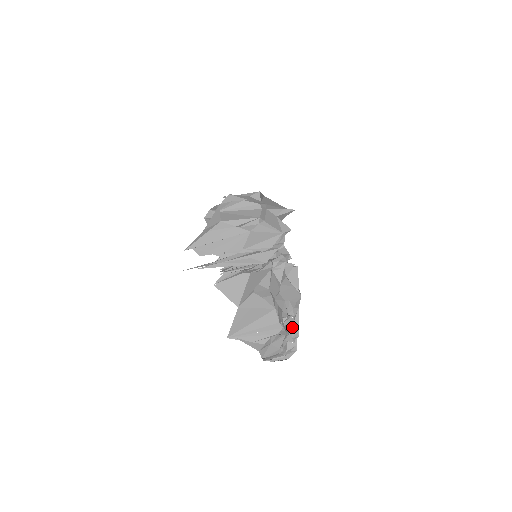
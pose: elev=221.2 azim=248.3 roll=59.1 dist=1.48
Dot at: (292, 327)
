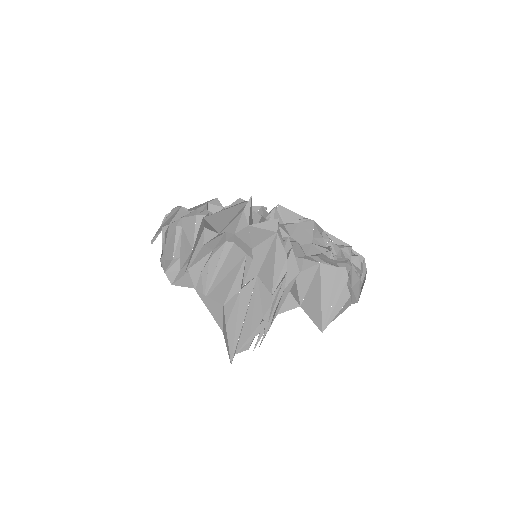
Dot at: (340, 249)
